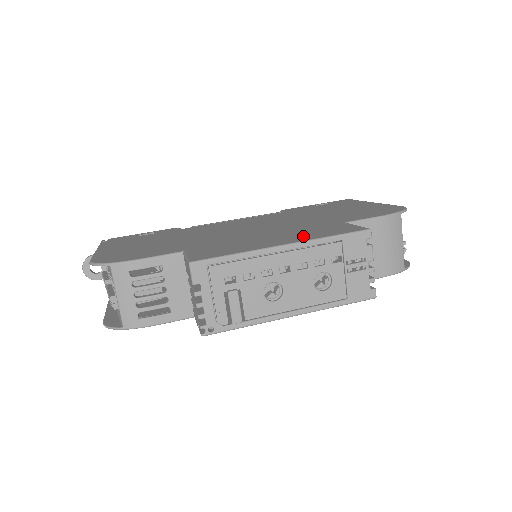
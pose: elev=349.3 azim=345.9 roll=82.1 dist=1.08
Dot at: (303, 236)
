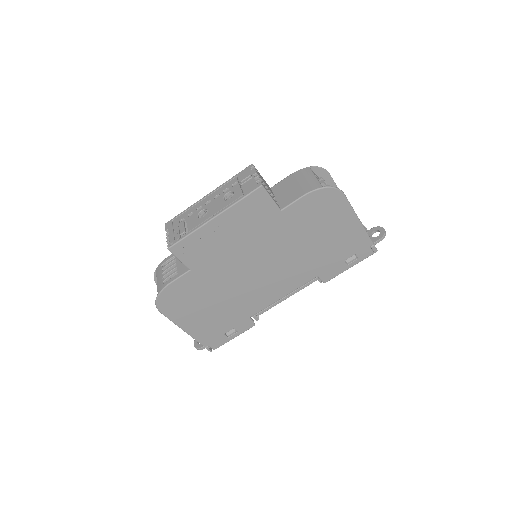
Dot at: occluded
